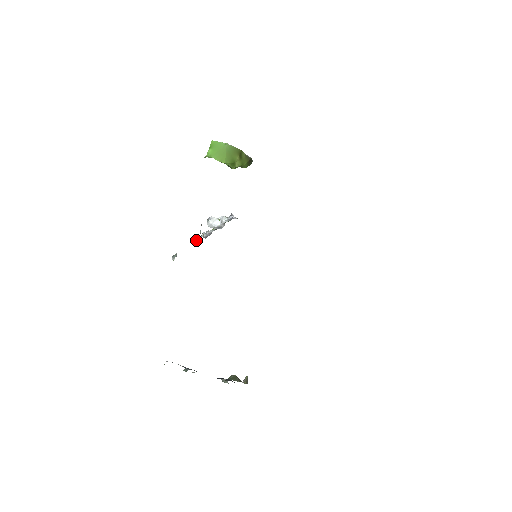
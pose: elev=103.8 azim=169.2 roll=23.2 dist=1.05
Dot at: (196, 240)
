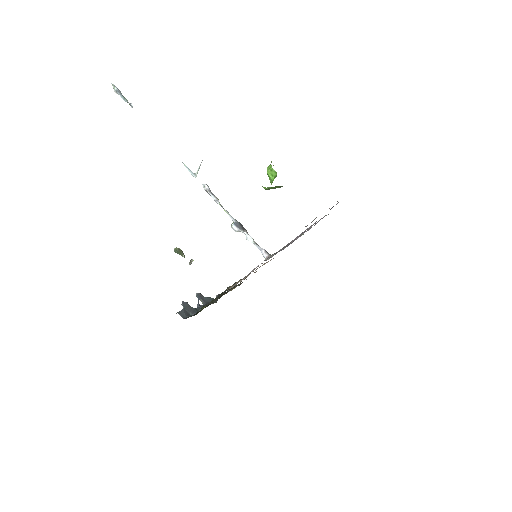
Dot at: (191, 173)
